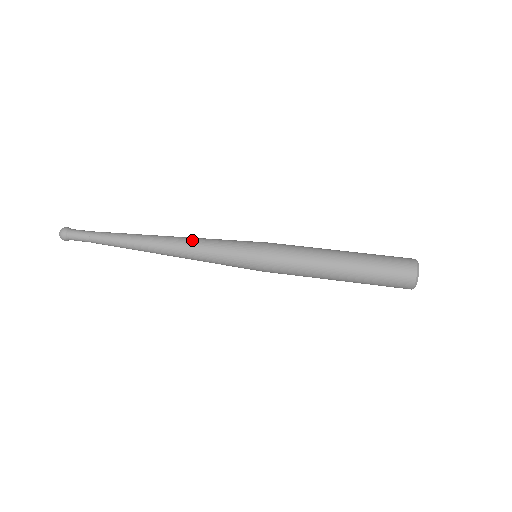
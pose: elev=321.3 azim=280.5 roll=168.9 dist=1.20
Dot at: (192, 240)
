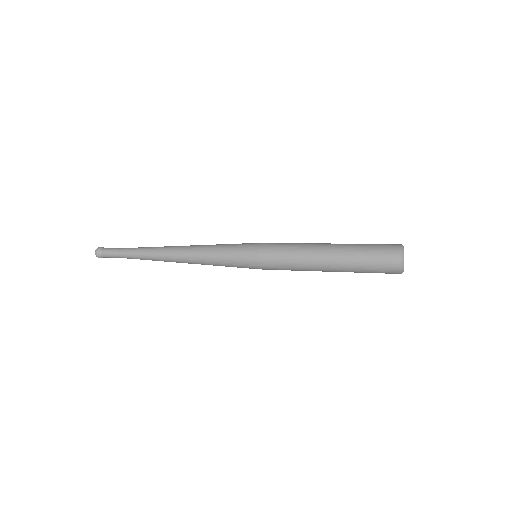
Dot at: occluded
